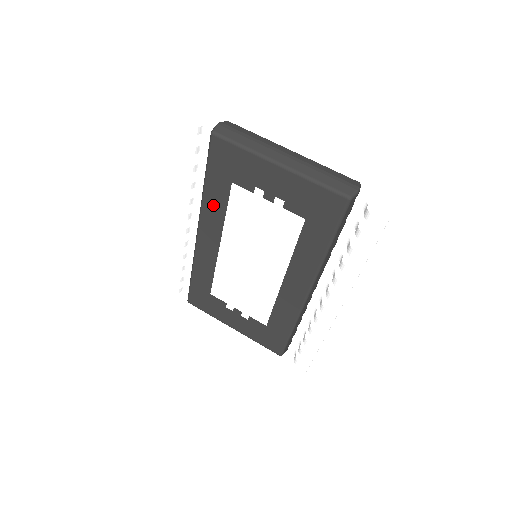
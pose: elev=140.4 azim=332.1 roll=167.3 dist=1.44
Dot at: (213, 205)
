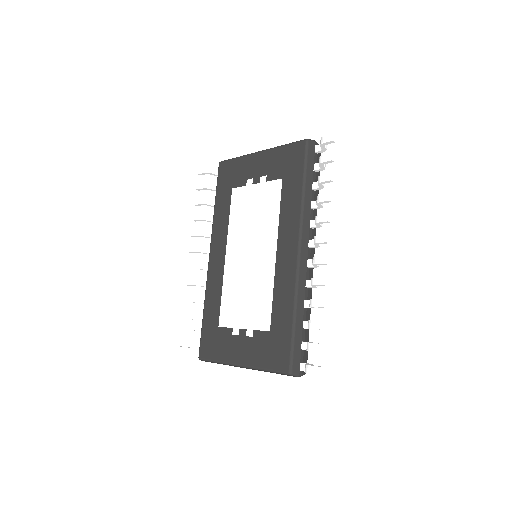
Dot at: (220, 219)
